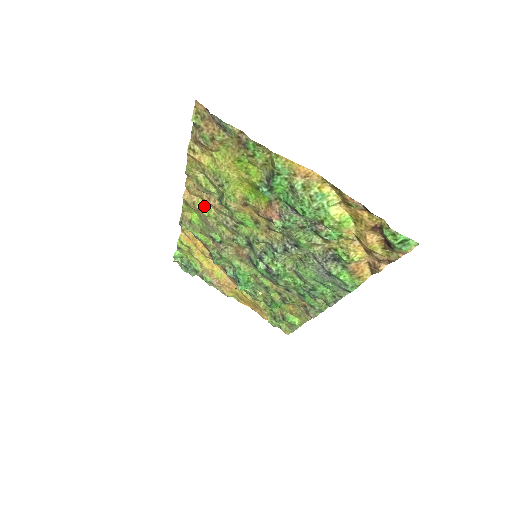
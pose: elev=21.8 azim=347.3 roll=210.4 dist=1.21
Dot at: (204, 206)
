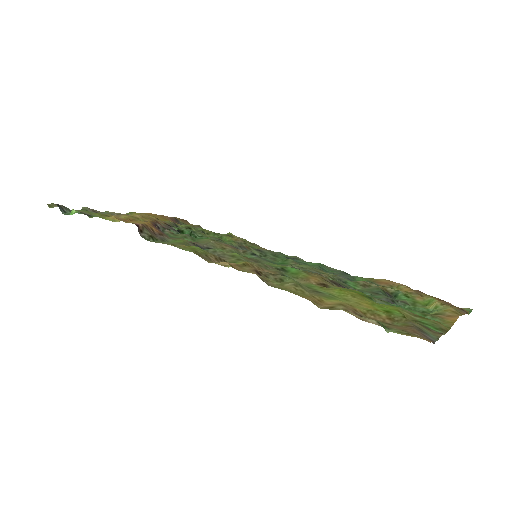
Dot at: occluded
